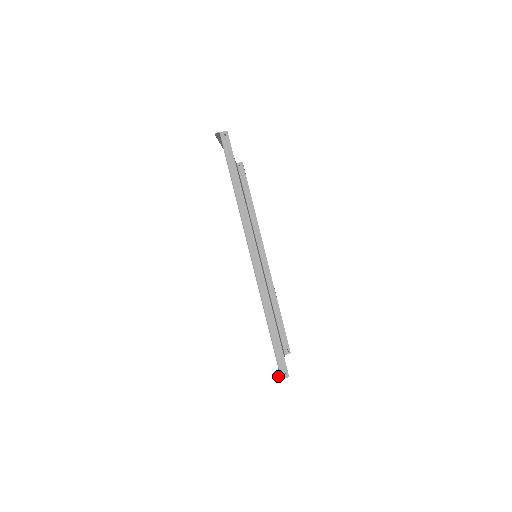
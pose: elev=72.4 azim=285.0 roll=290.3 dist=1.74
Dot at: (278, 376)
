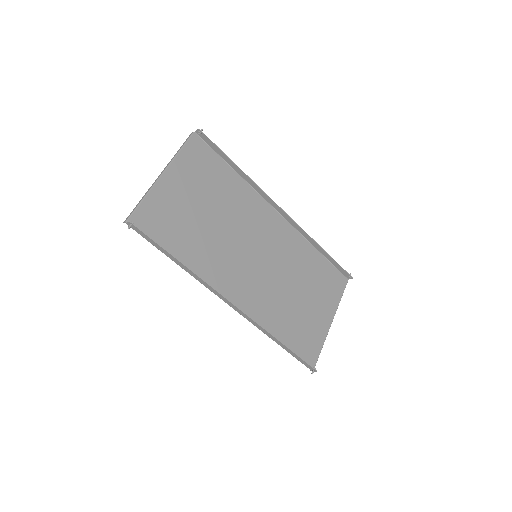
Dot at: (315, 359)
